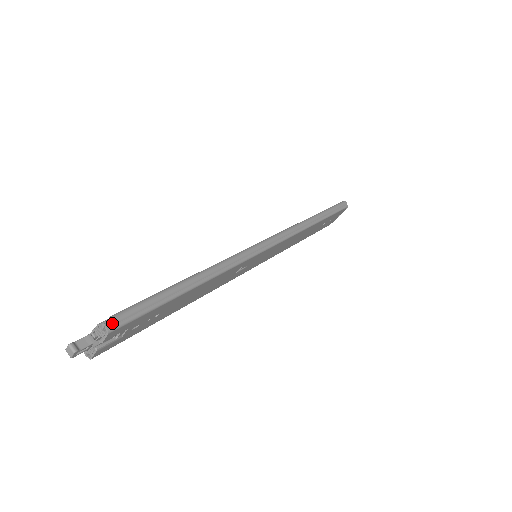
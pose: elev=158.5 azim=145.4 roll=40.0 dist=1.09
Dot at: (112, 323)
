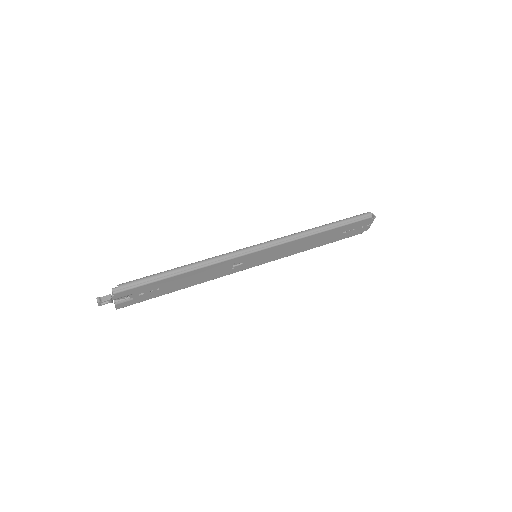
Dot at: (116, 289)
